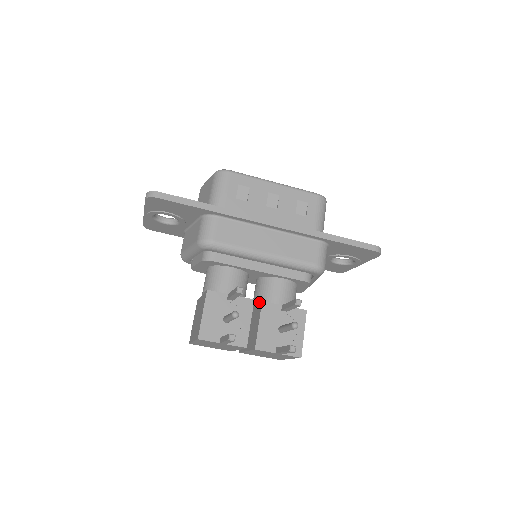
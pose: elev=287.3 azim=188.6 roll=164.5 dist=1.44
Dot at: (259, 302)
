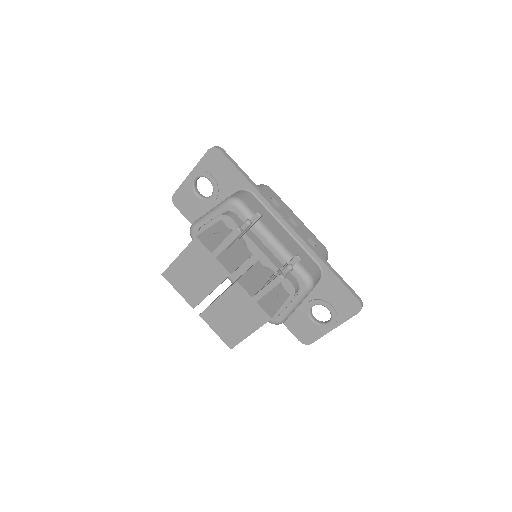
Dot at: (252, 265)
